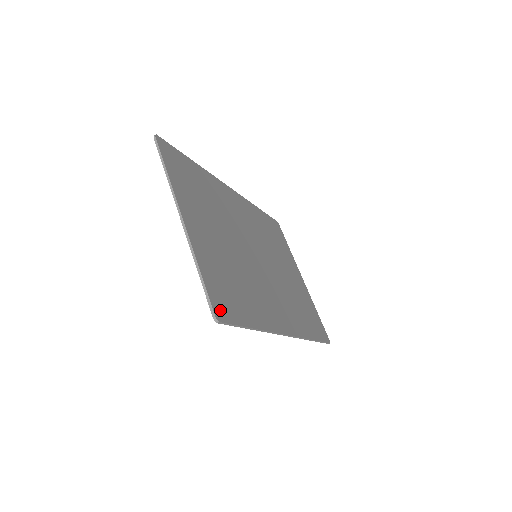
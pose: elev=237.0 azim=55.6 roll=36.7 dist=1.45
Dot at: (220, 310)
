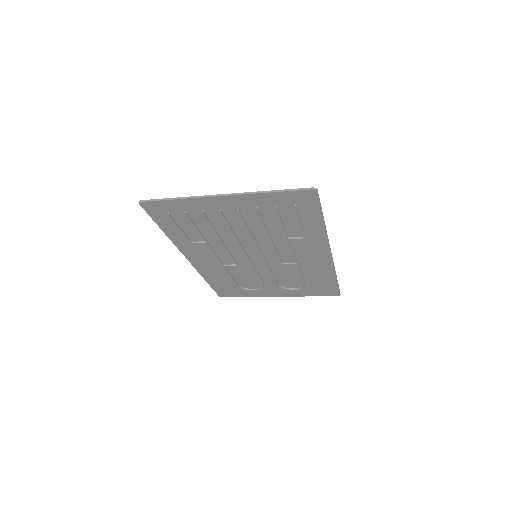
Dot at: (307, 195)
